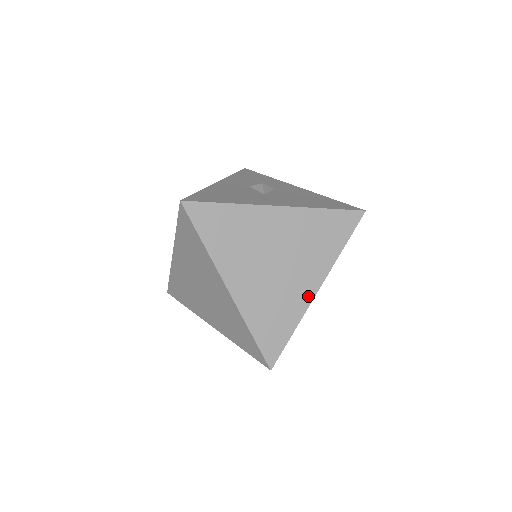
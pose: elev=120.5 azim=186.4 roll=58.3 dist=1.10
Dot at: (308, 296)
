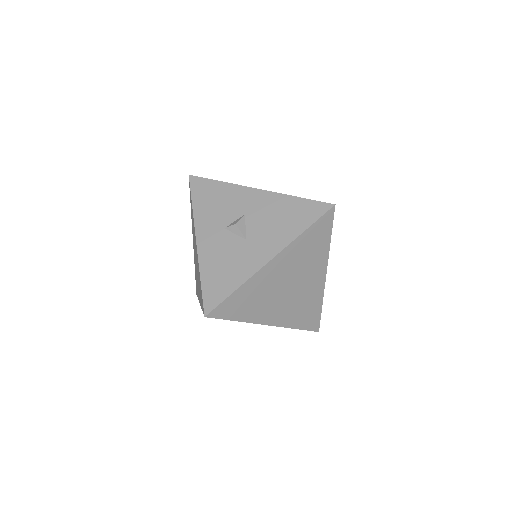
Dot at: (321, 283)
